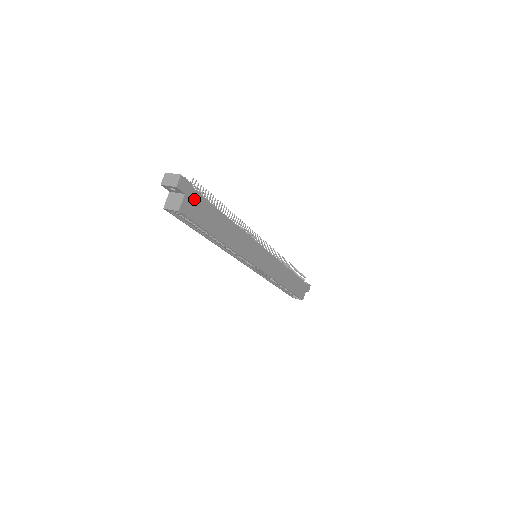
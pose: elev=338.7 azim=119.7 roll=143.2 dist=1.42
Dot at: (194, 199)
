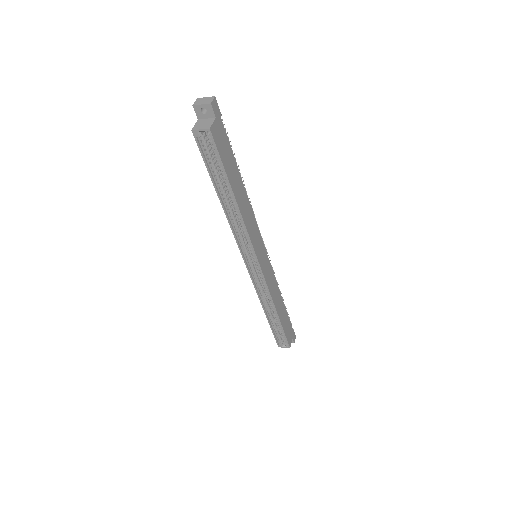
Dot at: (221, 131)
